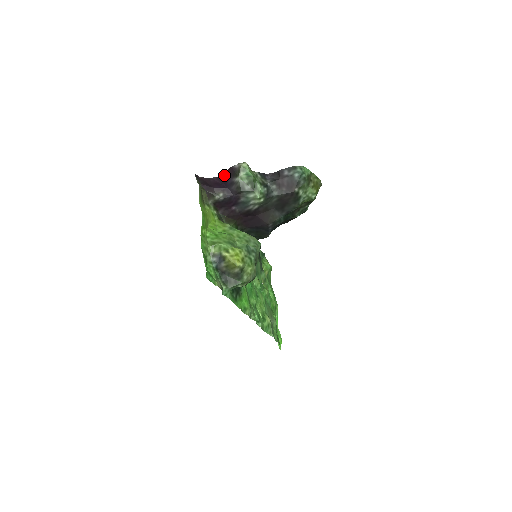
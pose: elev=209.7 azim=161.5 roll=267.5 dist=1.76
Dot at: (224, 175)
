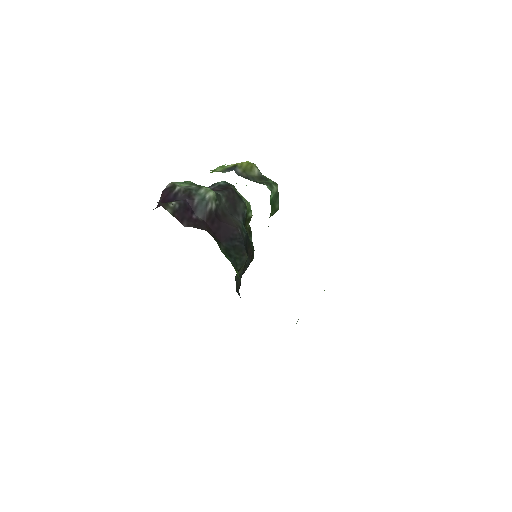
Dot at: (161, 201)
